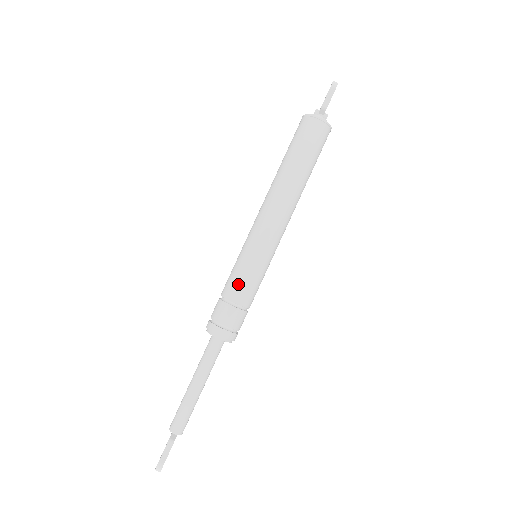
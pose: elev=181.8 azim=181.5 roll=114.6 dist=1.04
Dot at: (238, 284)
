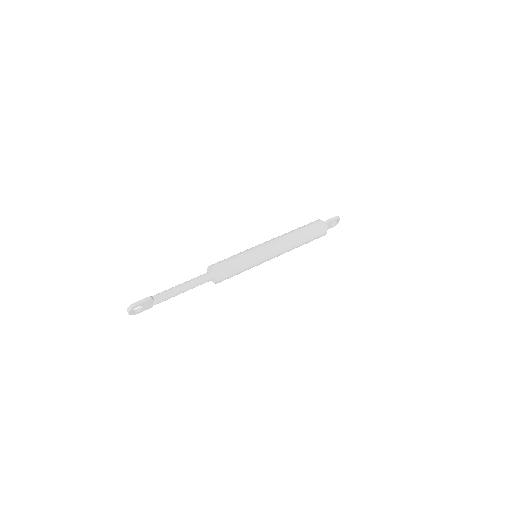
Dot at: (240, 256)
